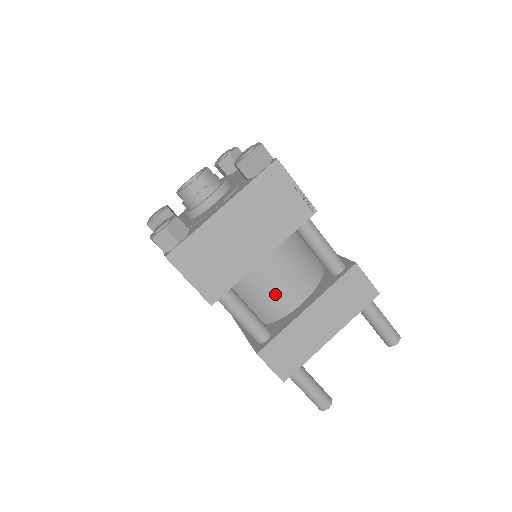
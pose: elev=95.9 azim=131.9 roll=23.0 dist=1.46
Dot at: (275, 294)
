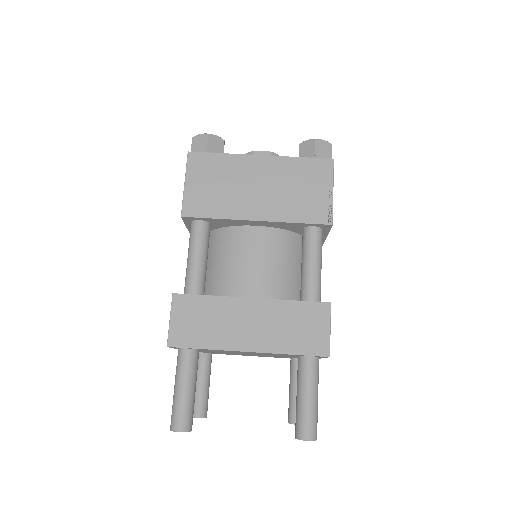
Dot at: (238, 269)
